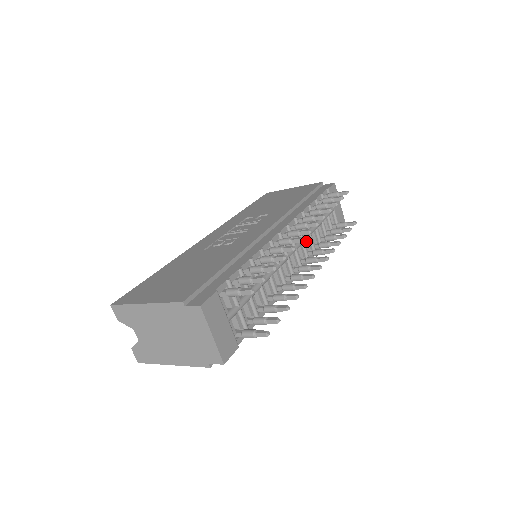
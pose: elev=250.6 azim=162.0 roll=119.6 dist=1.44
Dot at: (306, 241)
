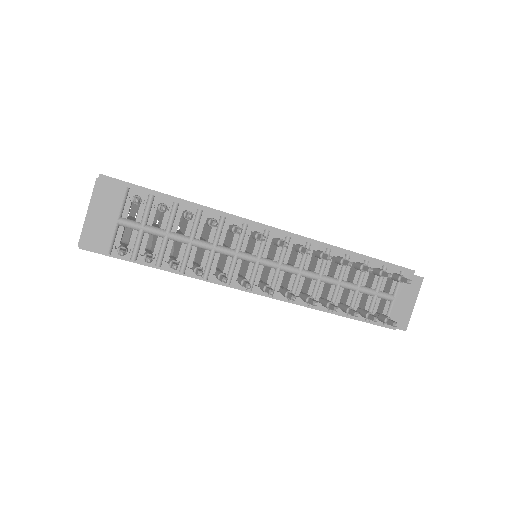
Dot at: (310, 282)
